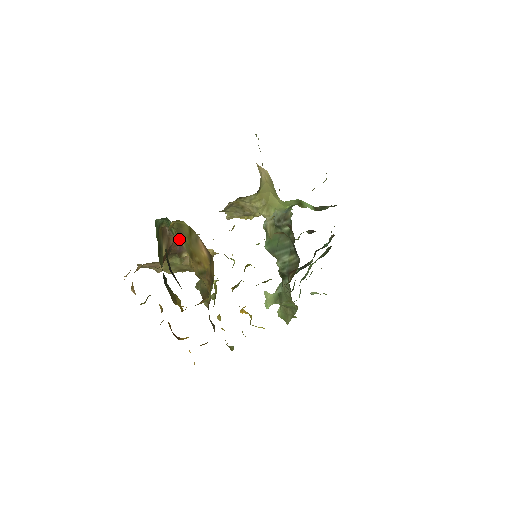
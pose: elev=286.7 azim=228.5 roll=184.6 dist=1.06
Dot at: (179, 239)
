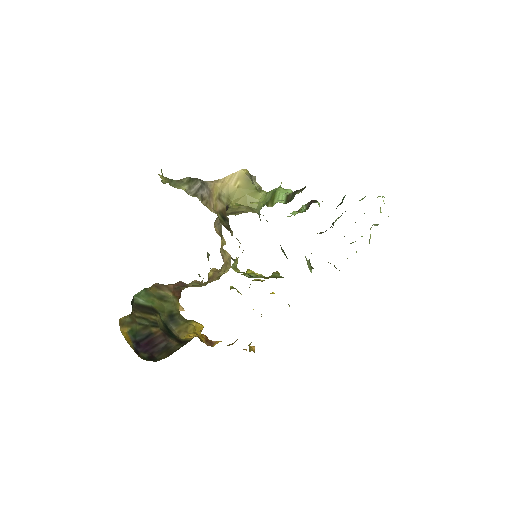
Dot at: occluded
